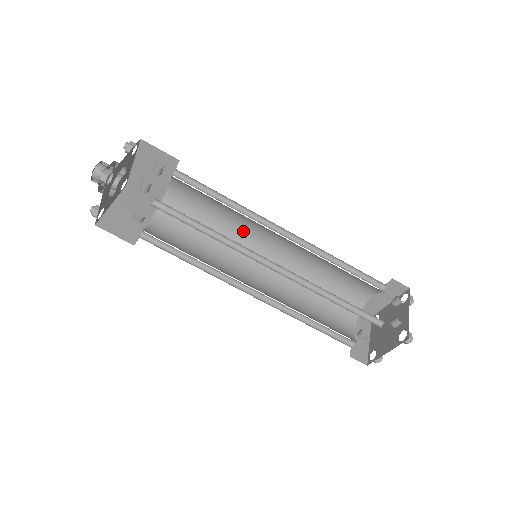
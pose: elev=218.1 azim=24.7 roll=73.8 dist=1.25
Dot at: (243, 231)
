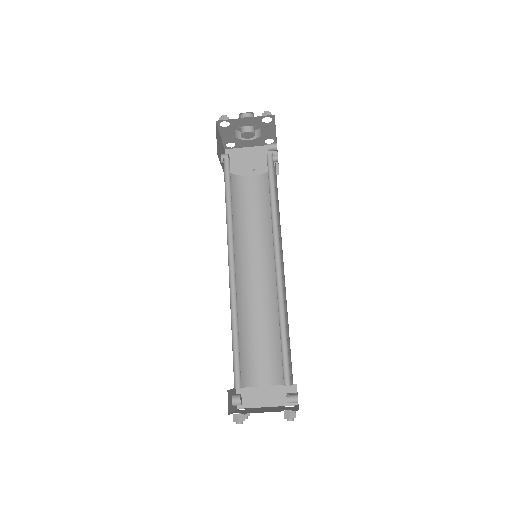
Dot at: (252, 245)
